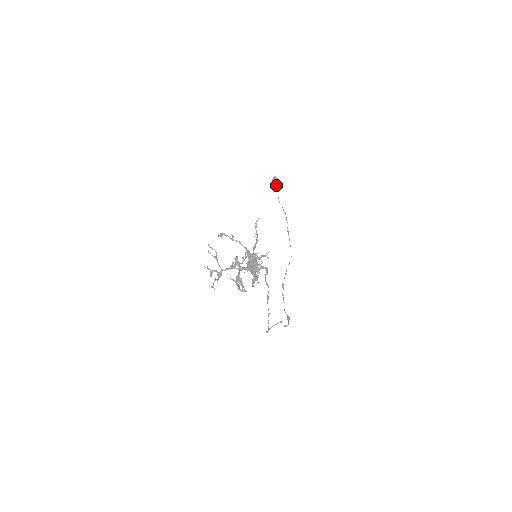
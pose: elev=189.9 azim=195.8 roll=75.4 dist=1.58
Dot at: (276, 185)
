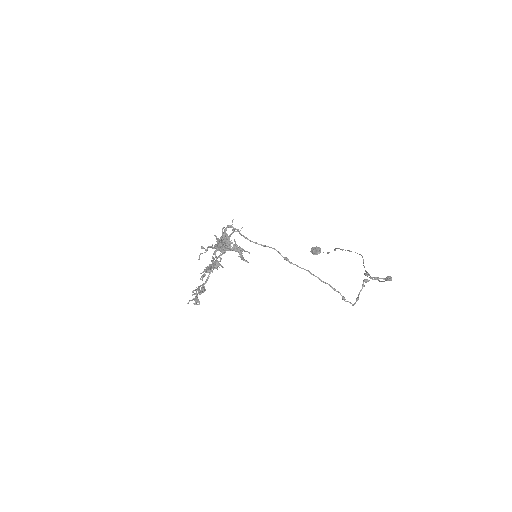
Dot at: (317, 251)
